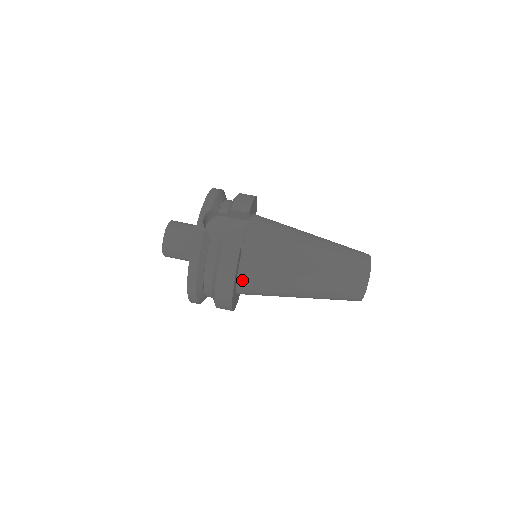
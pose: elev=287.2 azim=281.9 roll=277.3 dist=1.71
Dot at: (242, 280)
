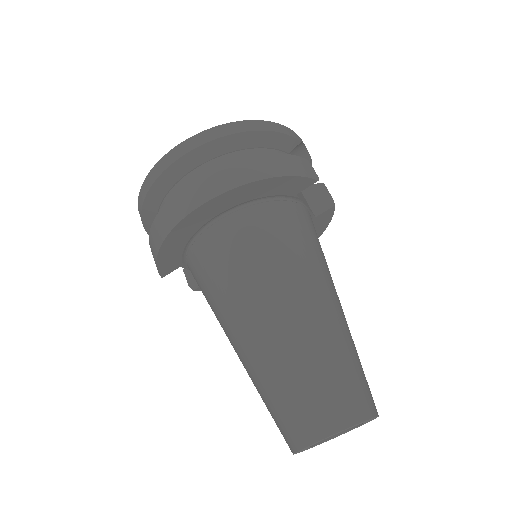
Dot at: (254, 210)
